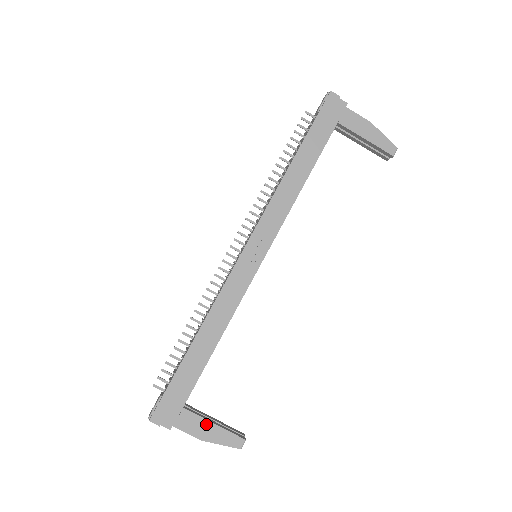
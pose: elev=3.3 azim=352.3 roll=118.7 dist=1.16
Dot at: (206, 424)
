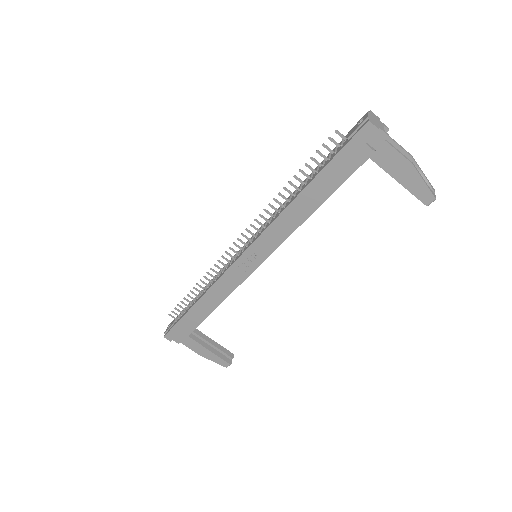
Dot at: (203, 349)
